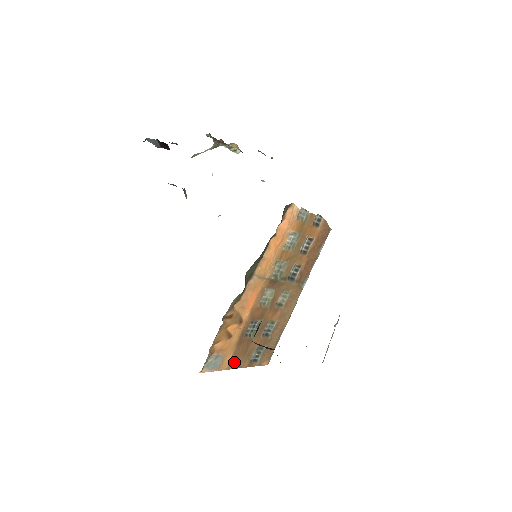
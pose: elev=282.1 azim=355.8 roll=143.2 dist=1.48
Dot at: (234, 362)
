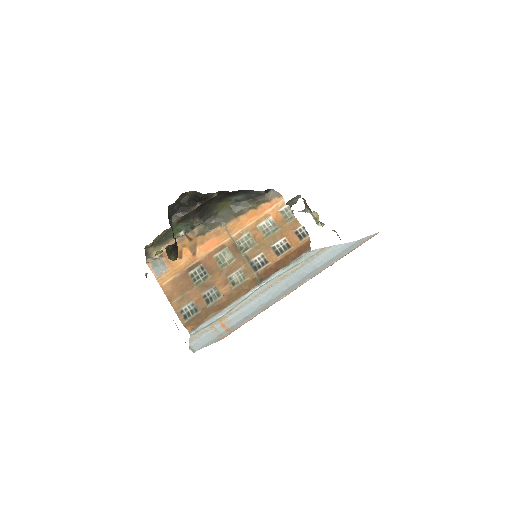
Dot at: (170, 290)
